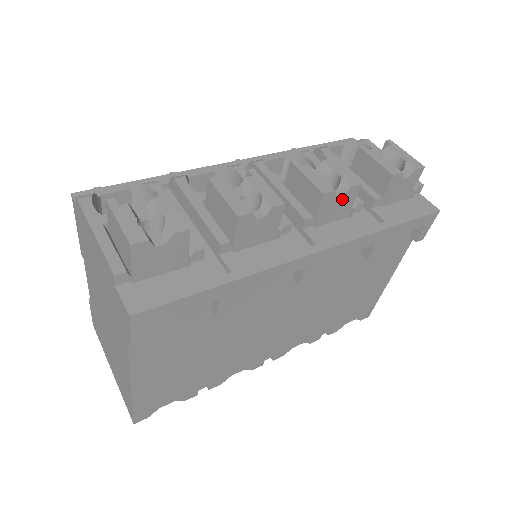
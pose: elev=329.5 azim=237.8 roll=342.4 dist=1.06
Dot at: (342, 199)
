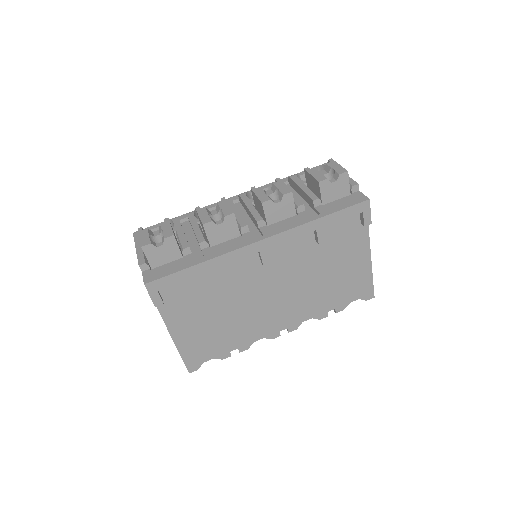
Dot at: (281, 204)
